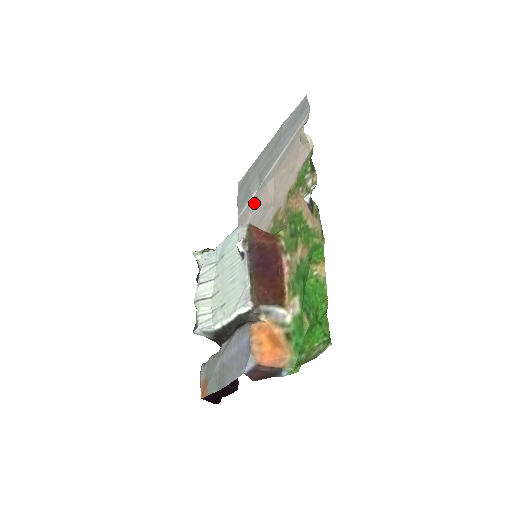
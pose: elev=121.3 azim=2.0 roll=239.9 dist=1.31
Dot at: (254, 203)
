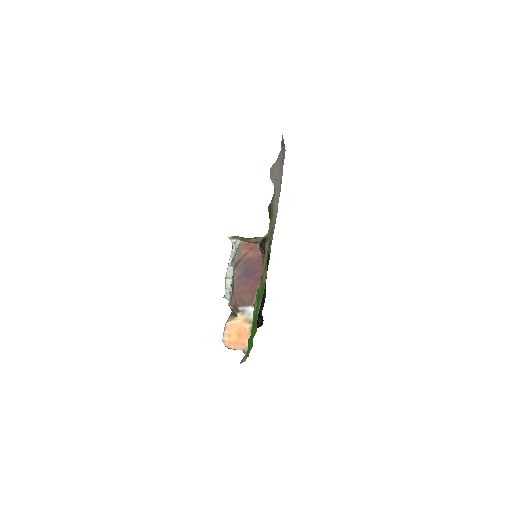
Dot at: occluded
